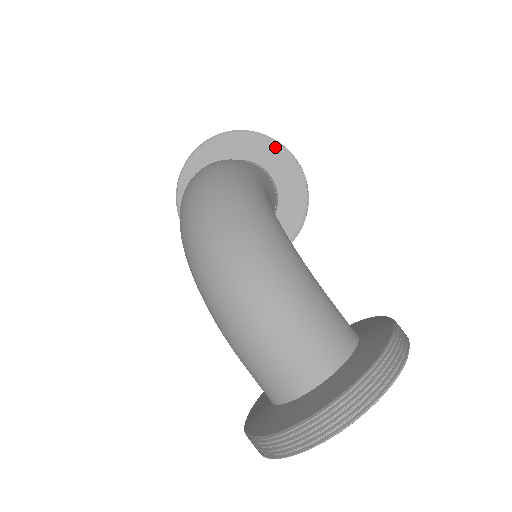
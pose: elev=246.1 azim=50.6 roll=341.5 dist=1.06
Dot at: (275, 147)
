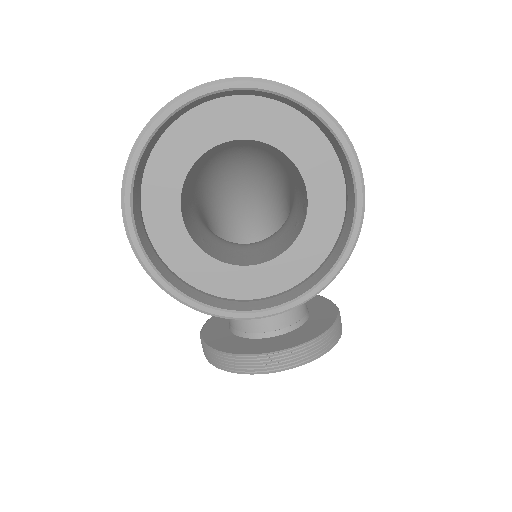
Dot at: (326, 301)
